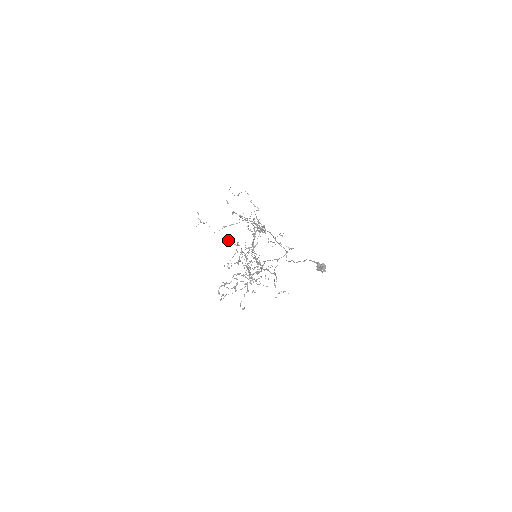
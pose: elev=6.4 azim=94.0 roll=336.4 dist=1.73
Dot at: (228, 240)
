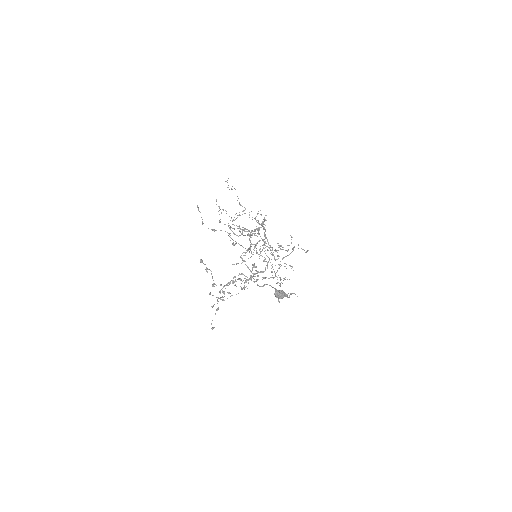
Dot at: (240, 232)
